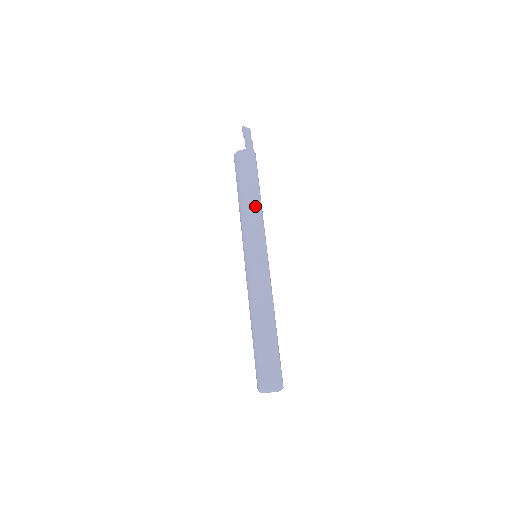
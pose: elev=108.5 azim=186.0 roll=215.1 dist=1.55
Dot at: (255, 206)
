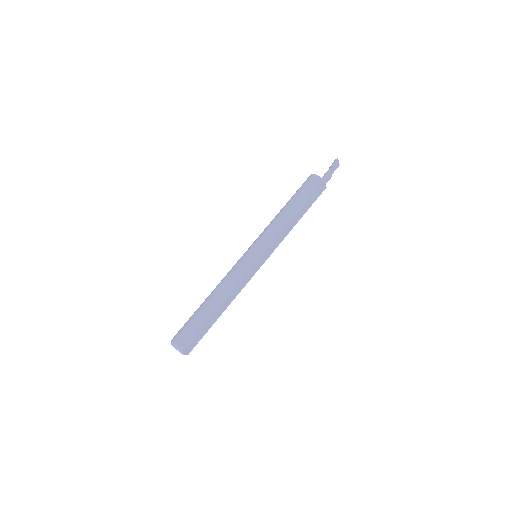
Dot at: (290, 225)
